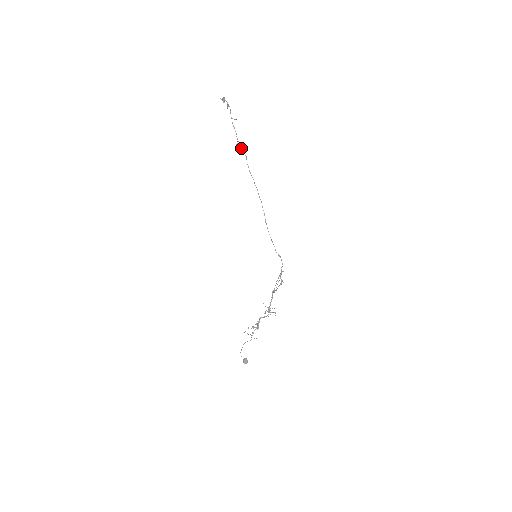
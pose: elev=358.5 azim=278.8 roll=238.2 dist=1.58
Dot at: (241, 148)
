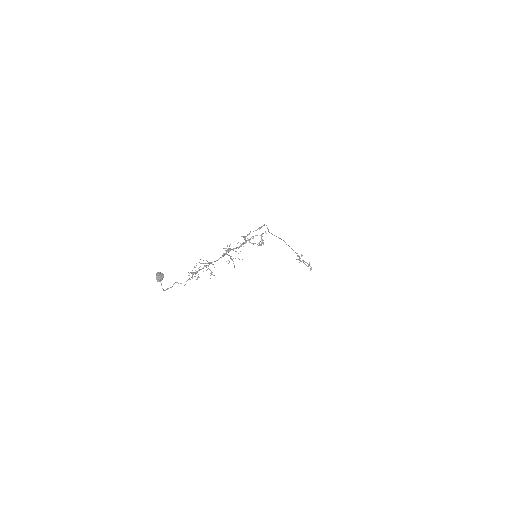
Dot at: (299, 259)
